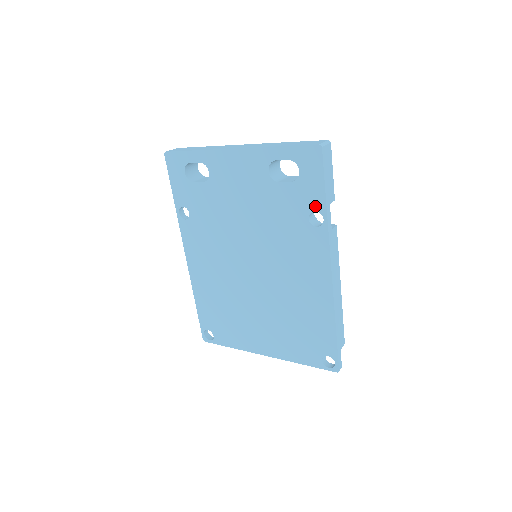
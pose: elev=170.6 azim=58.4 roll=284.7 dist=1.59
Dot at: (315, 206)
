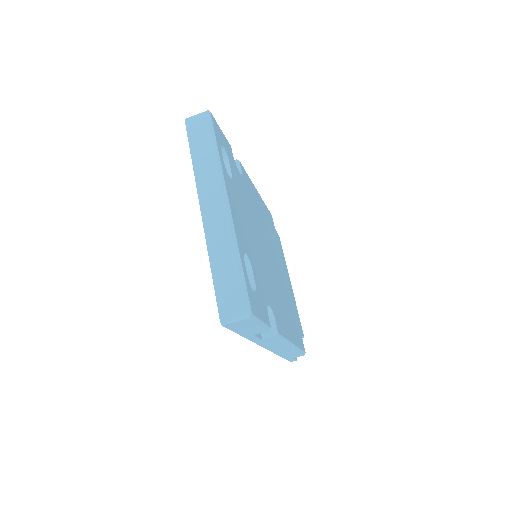
Dot at: occluded
